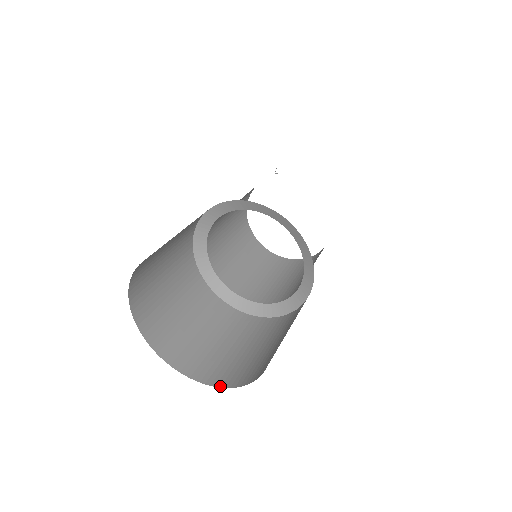
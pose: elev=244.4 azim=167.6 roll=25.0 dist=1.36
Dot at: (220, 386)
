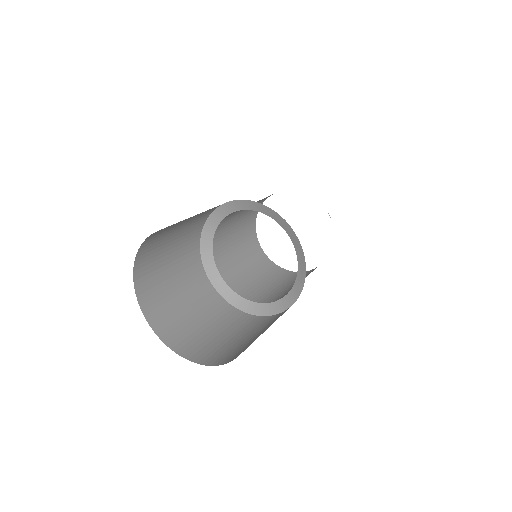
Dot at: (148, 320)
